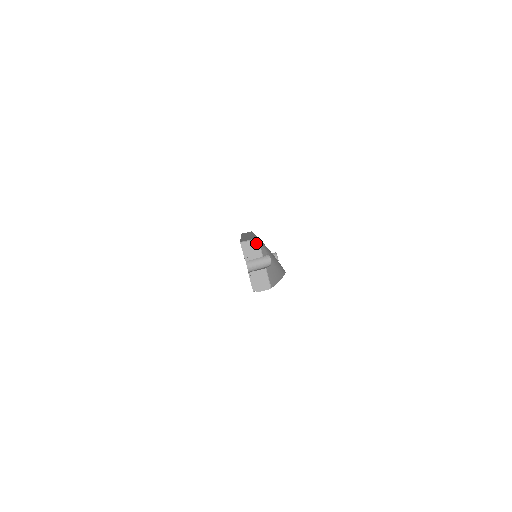
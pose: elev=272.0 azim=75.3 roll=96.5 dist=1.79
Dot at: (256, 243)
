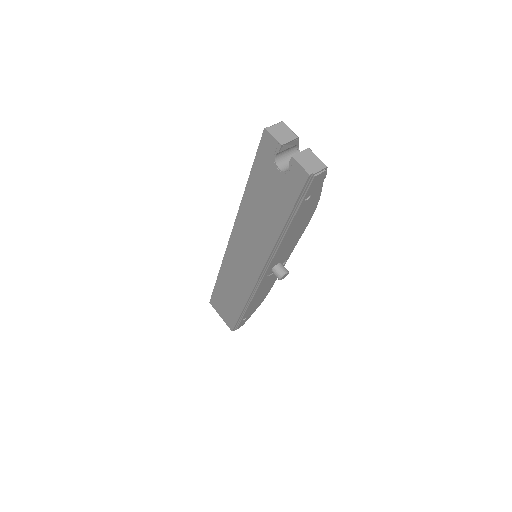
Dot at: (283, 126)
